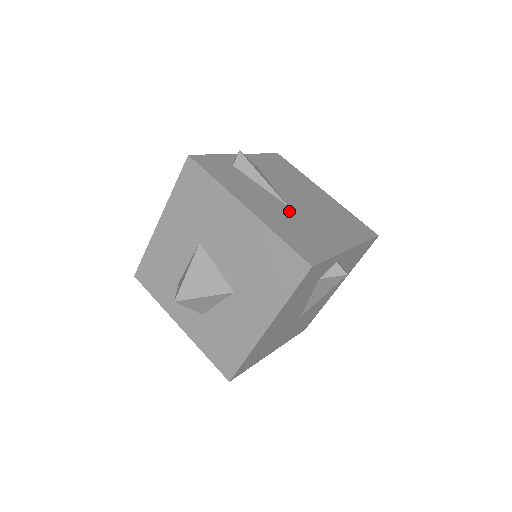
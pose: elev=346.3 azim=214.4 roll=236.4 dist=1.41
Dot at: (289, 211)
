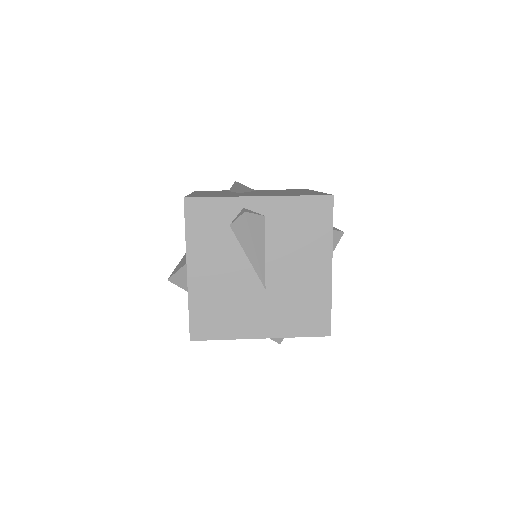
Dot at: occluded
